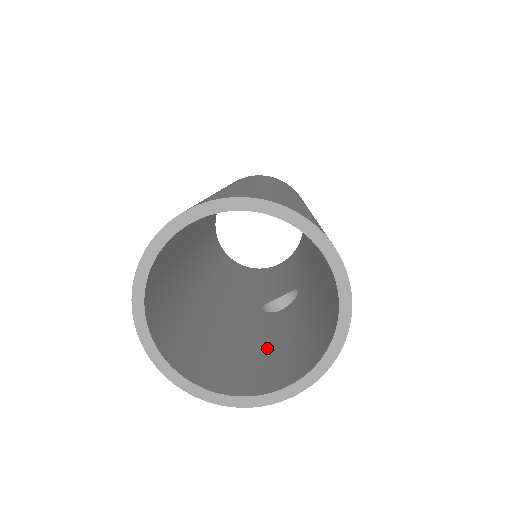
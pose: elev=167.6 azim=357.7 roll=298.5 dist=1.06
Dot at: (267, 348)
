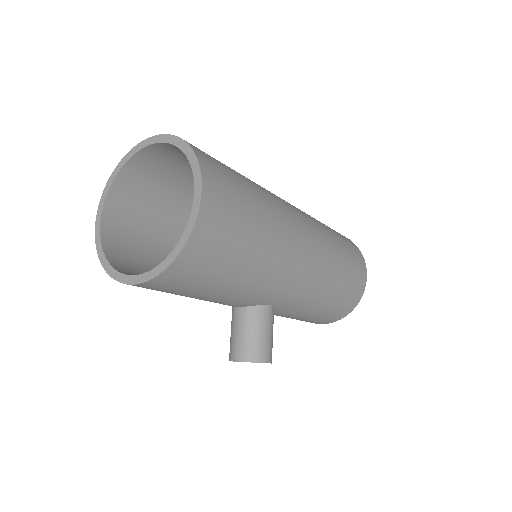
Dot at: occluded
